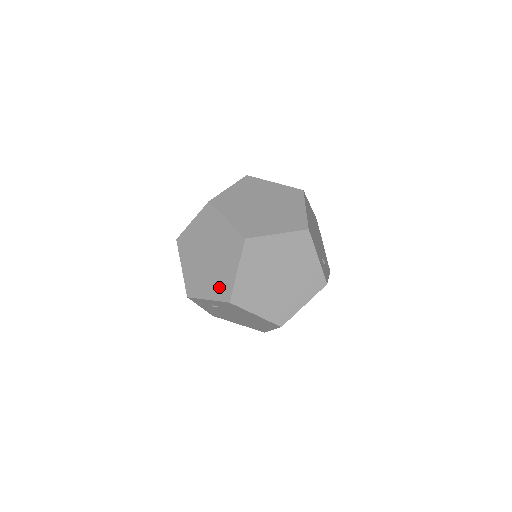
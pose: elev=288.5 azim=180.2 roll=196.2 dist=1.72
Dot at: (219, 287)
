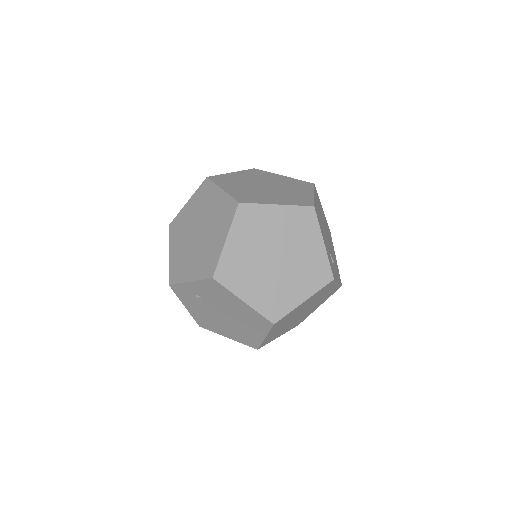
Dot at: (204, 263)
